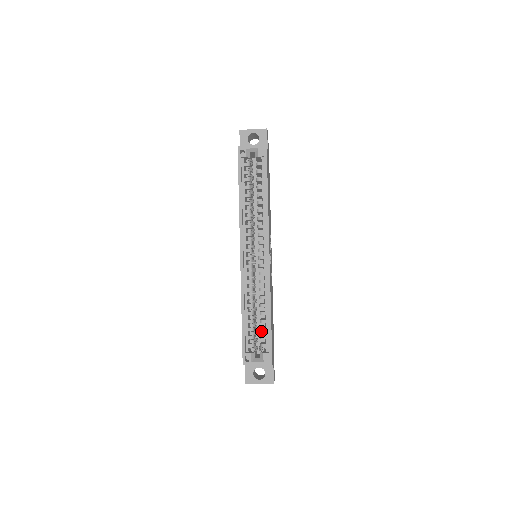
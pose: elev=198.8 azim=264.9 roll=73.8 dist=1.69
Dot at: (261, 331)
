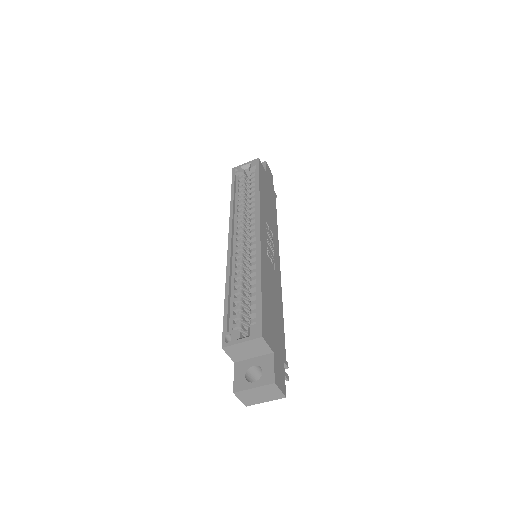
Dot at: occluded
